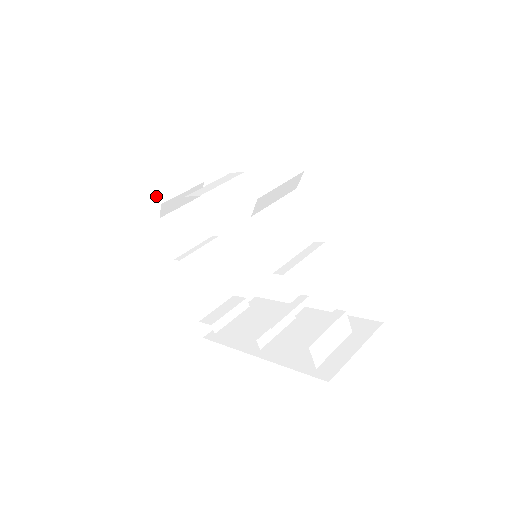
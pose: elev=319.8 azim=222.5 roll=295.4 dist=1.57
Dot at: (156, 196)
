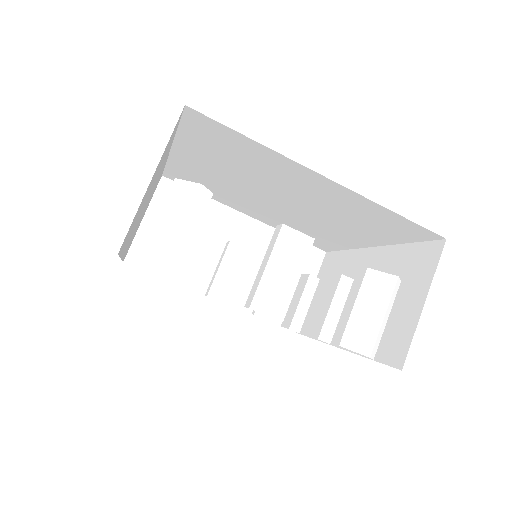
Dot at: (167, 271)
